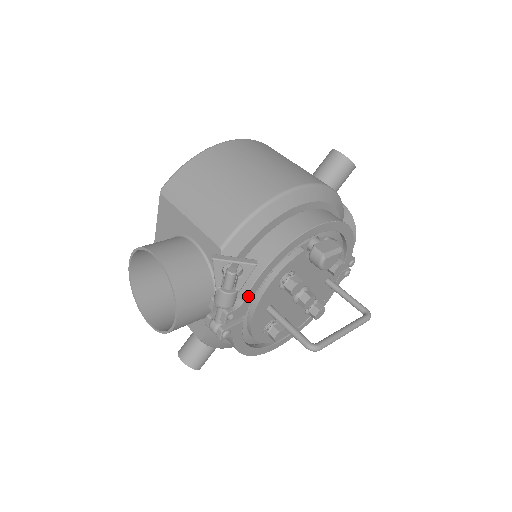
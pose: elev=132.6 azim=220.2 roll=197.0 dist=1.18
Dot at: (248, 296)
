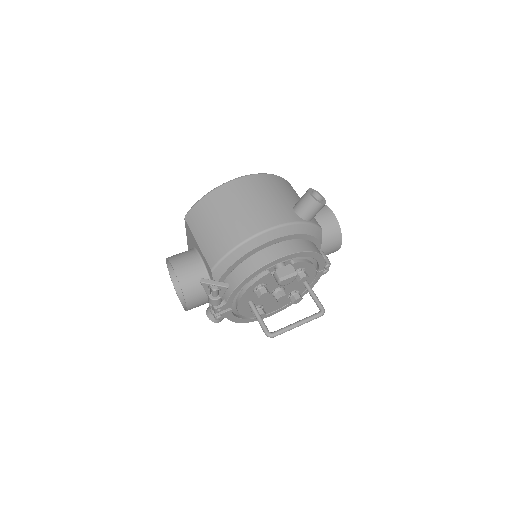
Dot at: (229, 299)
